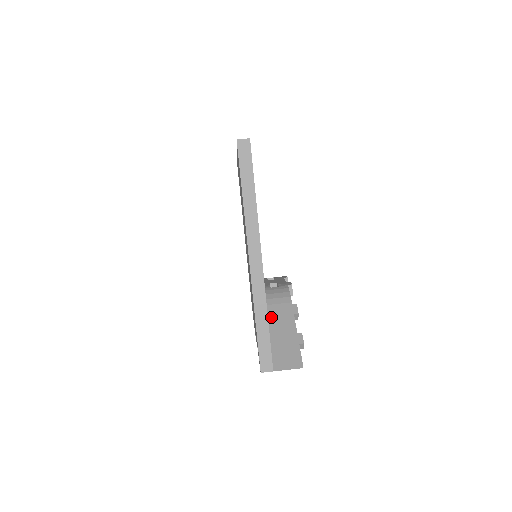
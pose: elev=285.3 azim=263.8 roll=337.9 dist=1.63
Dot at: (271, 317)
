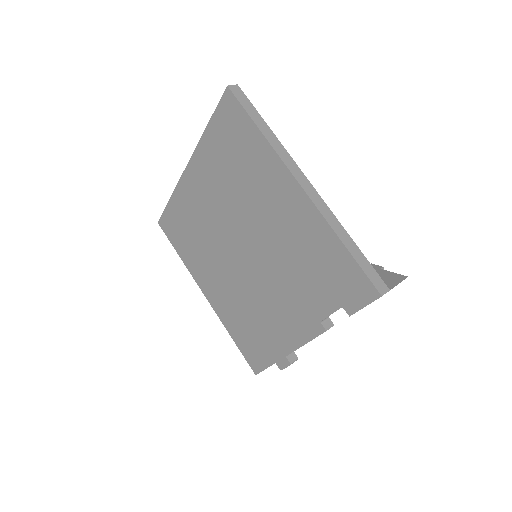
Dot at: occluded
